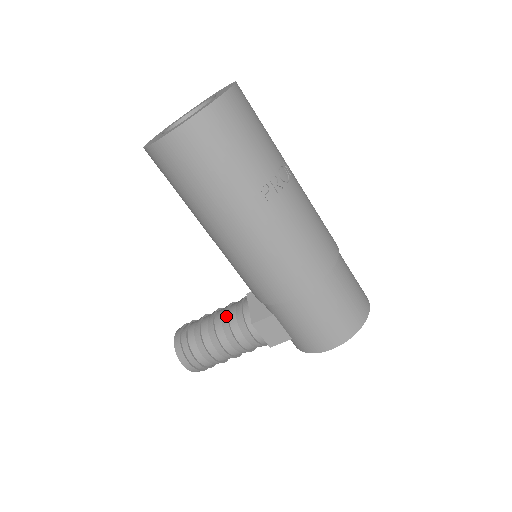
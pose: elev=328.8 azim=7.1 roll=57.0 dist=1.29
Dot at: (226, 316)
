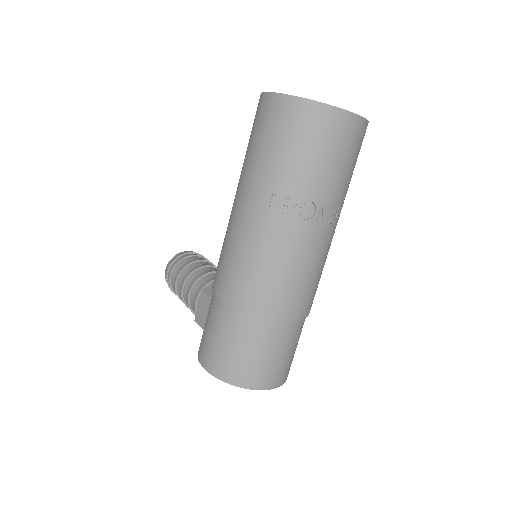
Dot at: (208, 272)
